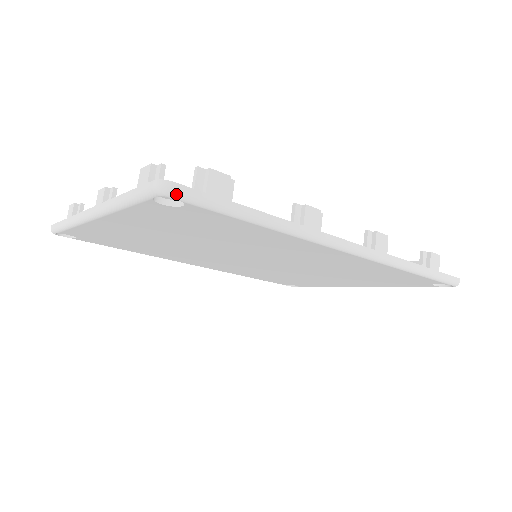
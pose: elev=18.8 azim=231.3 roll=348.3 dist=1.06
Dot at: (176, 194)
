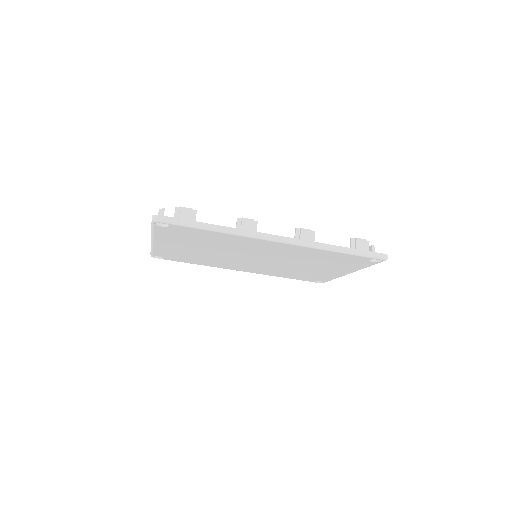
Dot at: (161, 220)
